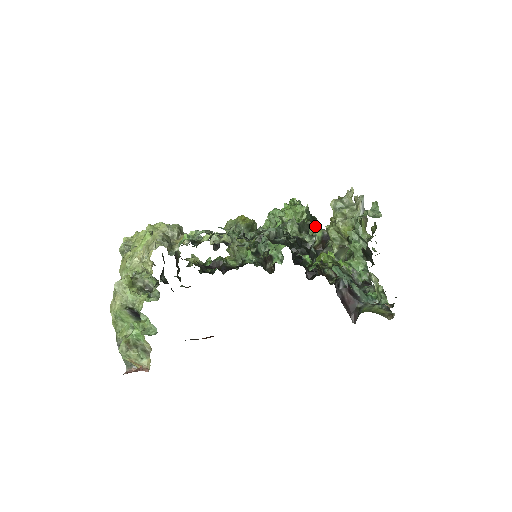
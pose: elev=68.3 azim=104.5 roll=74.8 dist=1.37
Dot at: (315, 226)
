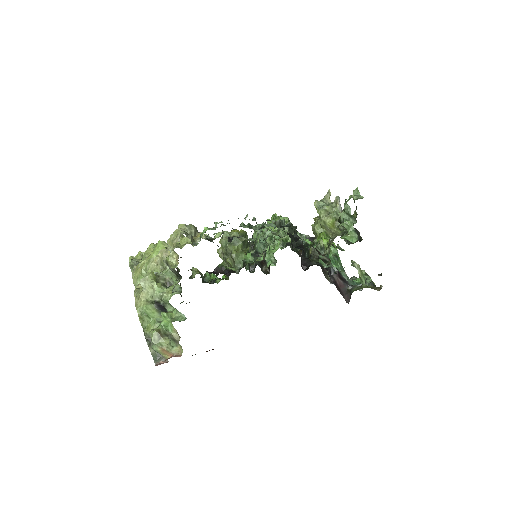
Dot at: occluded
